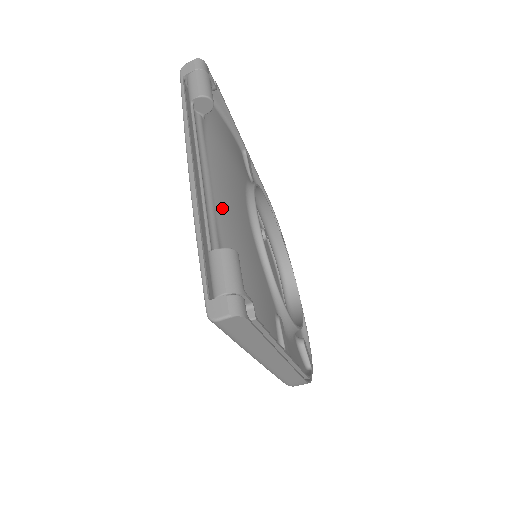
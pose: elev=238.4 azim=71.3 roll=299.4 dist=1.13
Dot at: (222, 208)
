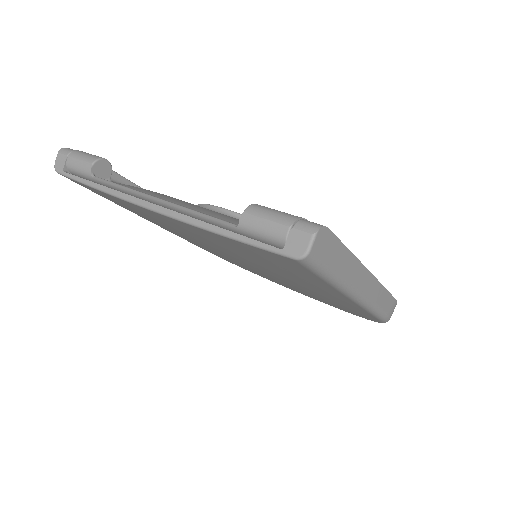
Dot at: (203, 211)
